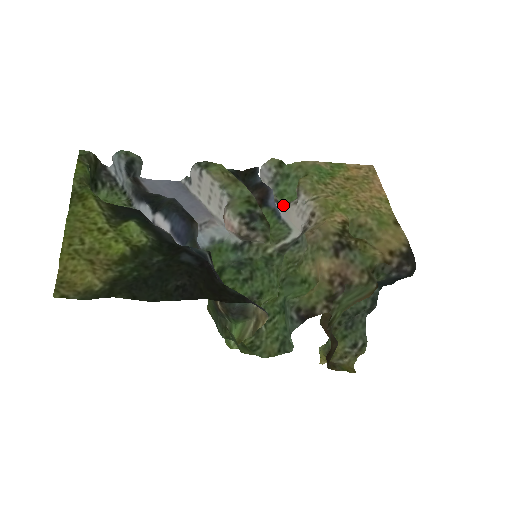
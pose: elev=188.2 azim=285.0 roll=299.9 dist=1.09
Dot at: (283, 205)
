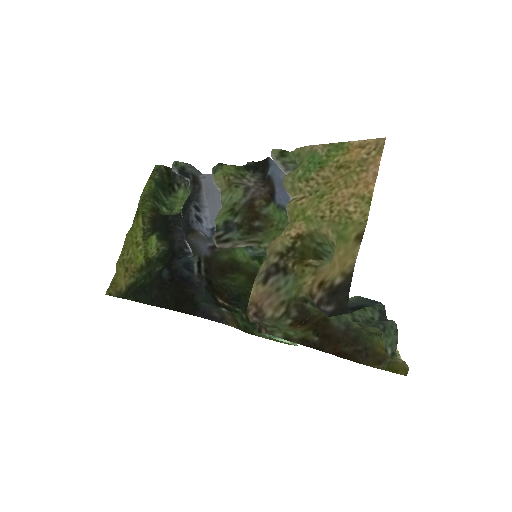
Dot at: occluded
